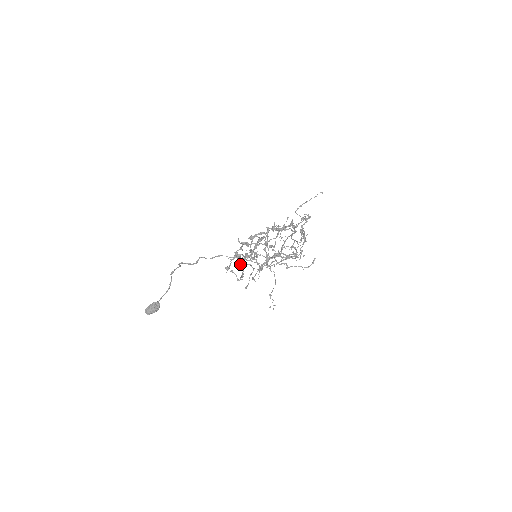
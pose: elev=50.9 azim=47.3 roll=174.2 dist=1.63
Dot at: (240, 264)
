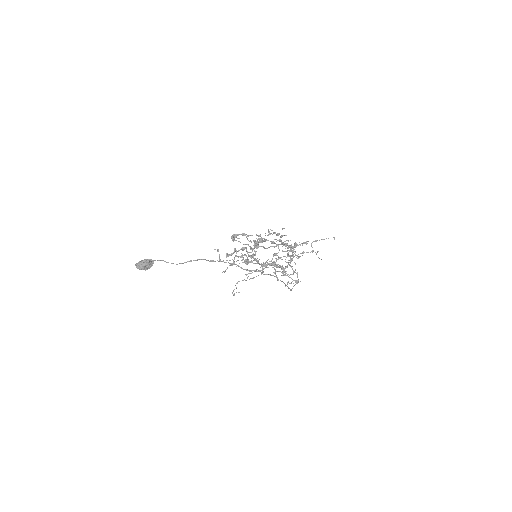
Dot at: (240, 257)
